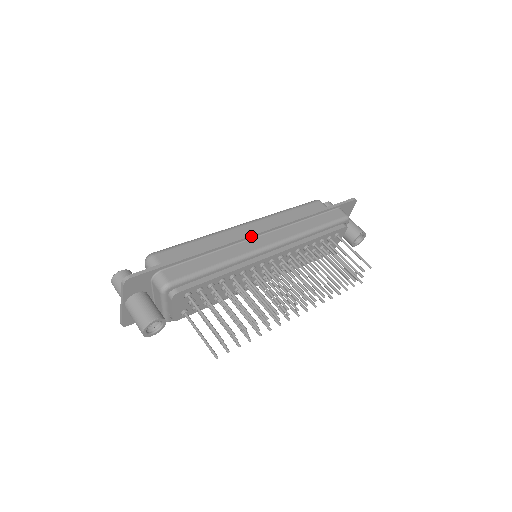
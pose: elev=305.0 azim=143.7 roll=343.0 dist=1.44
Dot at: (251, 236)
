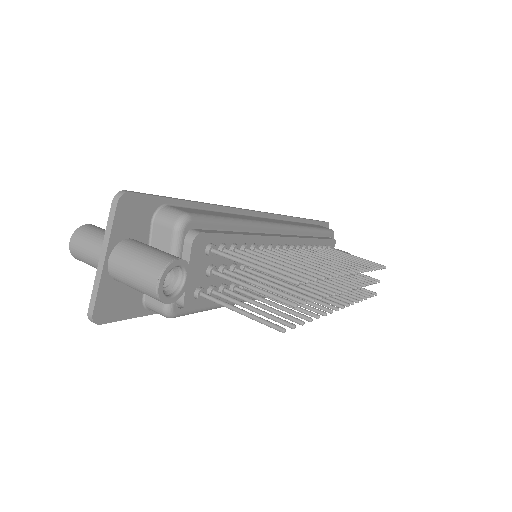
Dot at: (256, 212)
